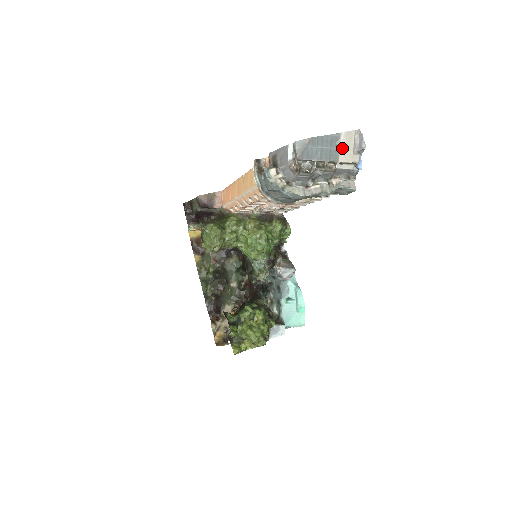
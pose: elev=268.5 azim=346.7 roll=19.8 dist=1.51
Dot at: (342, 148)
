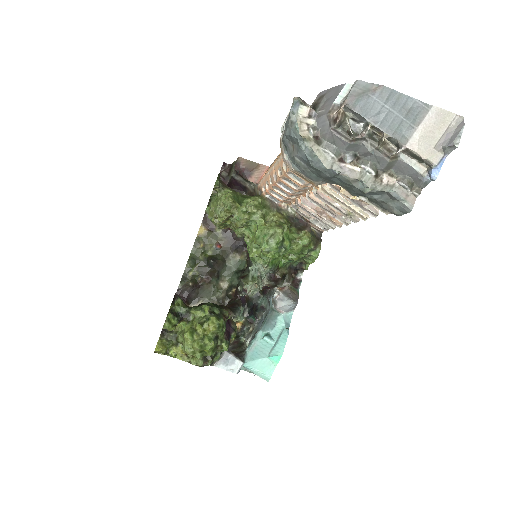
Dot at: (422, 129)
